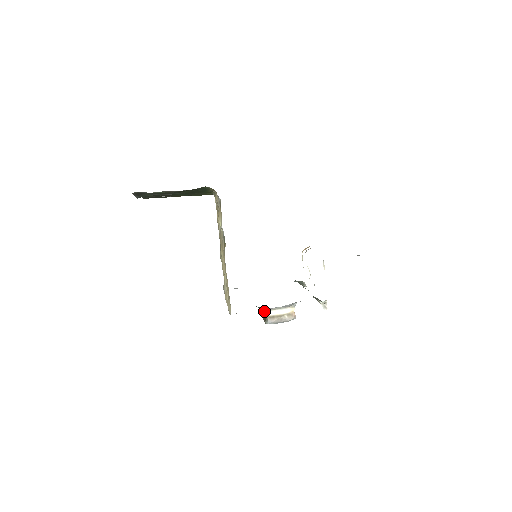
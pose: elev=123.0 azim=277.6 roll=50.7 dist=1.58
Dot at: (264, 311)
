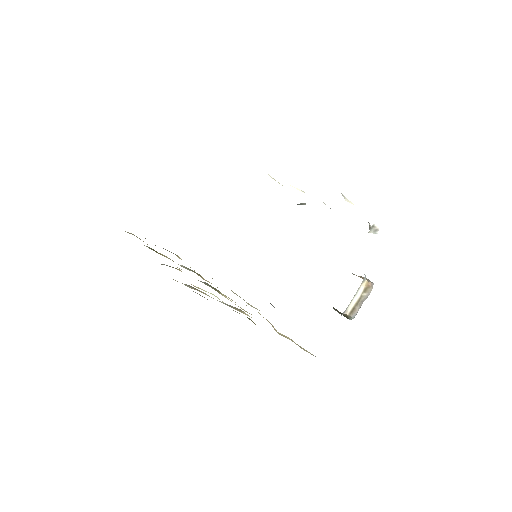
Dot at: occluded
